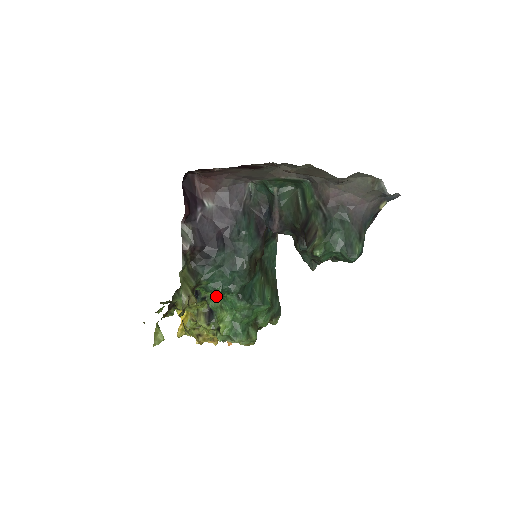
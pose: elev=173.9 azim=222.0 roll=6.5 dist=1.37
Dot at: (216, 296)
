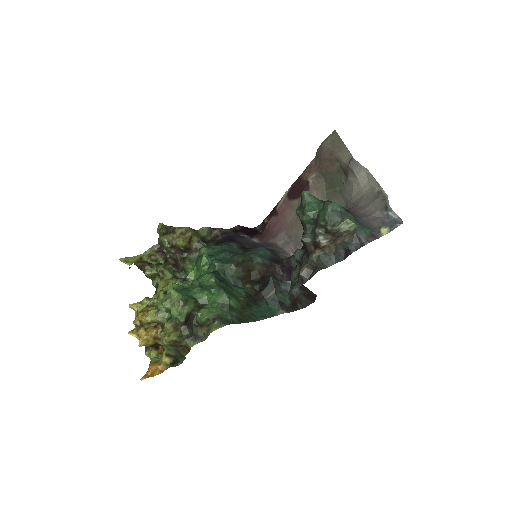
Dot at: occluded
